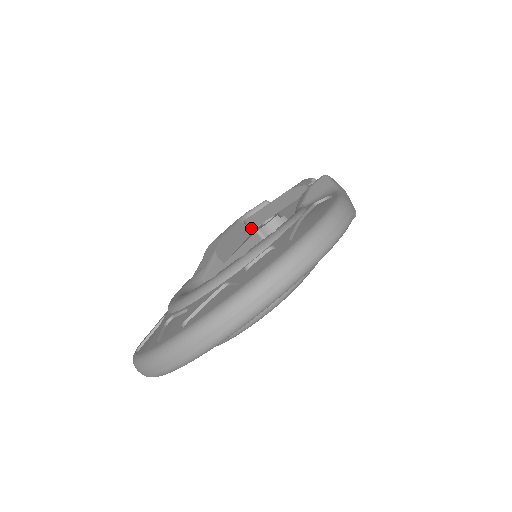
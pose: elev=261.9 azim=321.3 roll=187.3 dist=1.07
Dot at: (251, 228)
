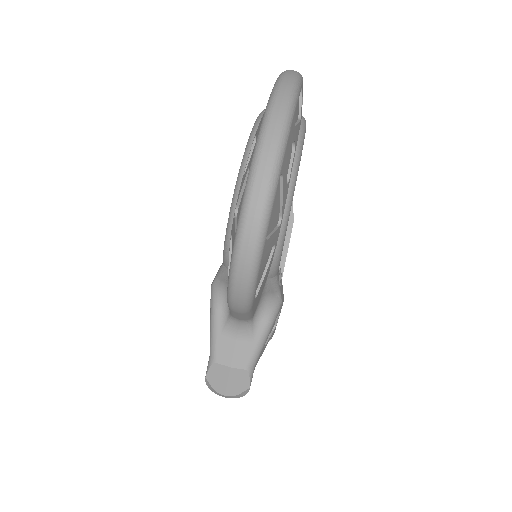
Dot at: occluded
